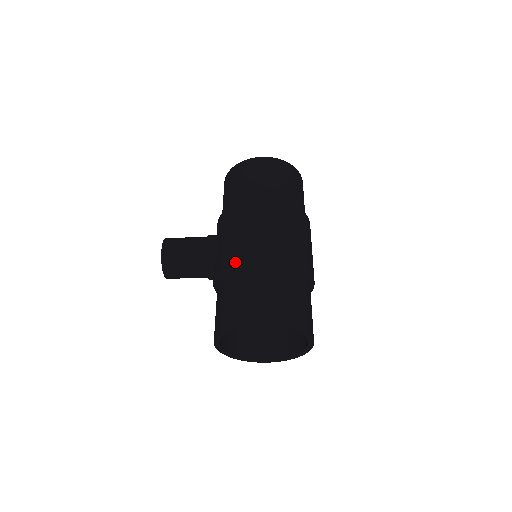
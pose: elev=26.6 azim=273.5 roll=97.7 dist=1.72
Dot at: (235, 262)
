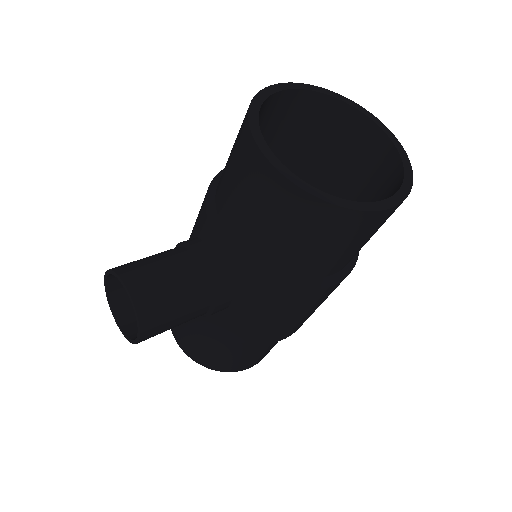
Dot at: occluded
